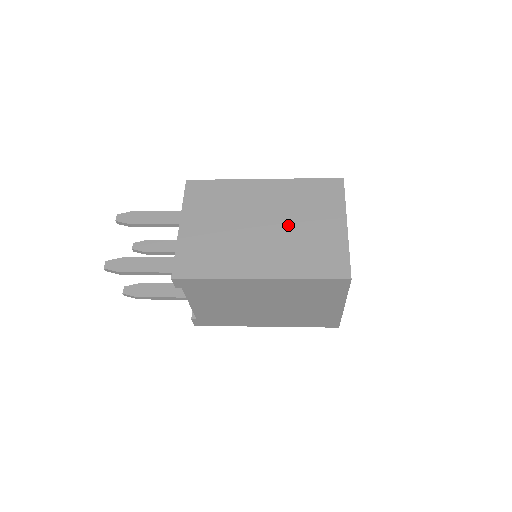
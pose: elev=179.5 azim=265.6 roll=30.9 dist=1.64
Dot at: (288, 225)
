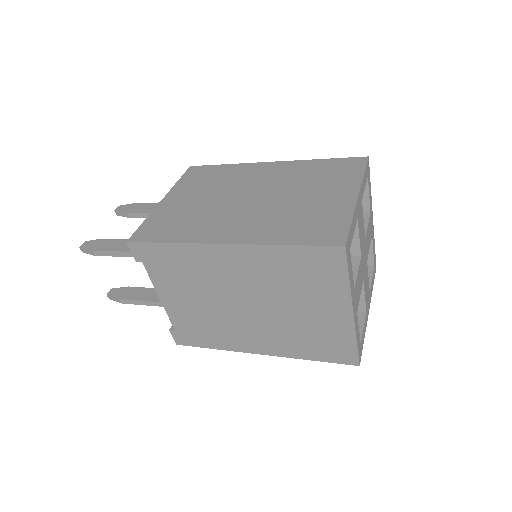
Dot at: (282, 197)
